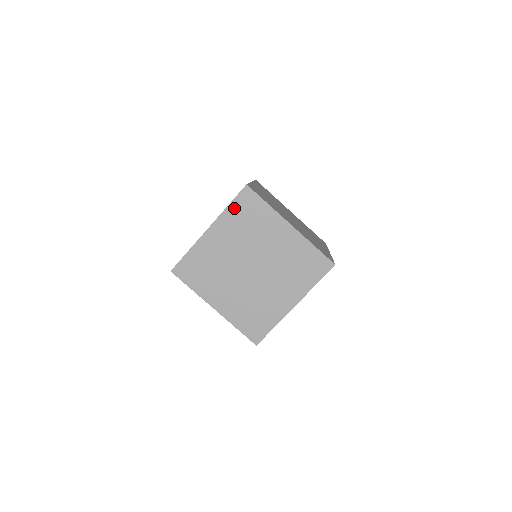
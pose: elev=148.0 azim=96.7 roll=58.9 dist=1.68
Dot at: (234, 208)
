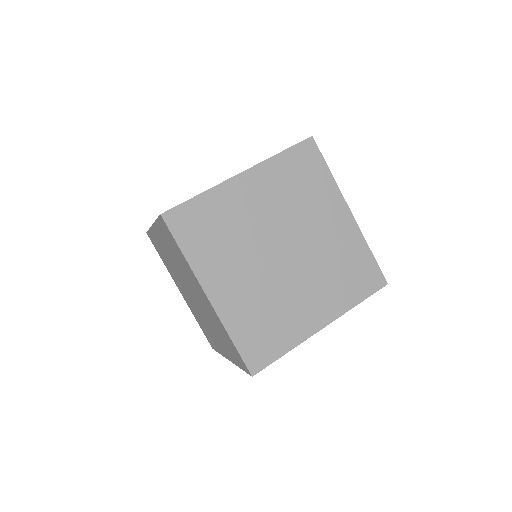
Dot at: occluded
